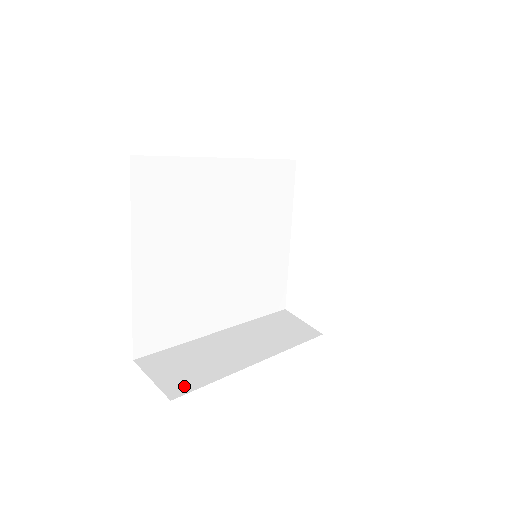
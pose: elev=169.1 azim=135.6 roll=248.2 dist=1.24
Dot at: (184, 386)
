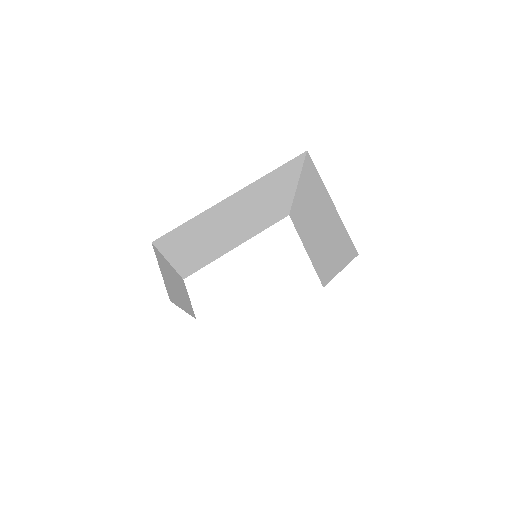
Dot at: (171, 295)
